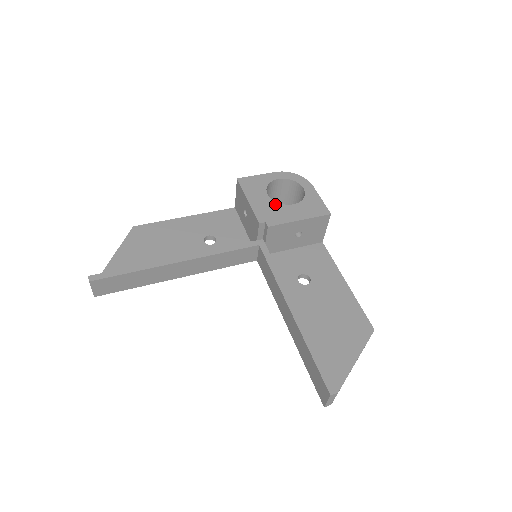
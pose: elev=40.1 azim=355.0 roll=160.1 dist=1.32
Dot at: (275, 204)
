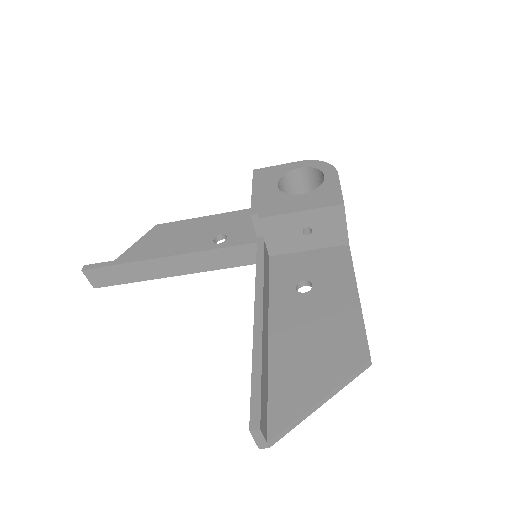
Dot at: (280, 194)
